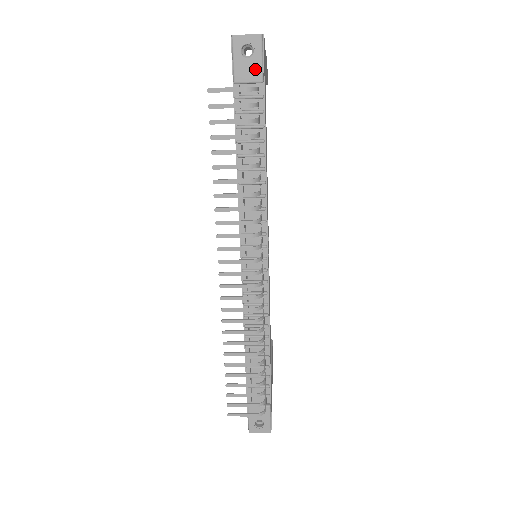
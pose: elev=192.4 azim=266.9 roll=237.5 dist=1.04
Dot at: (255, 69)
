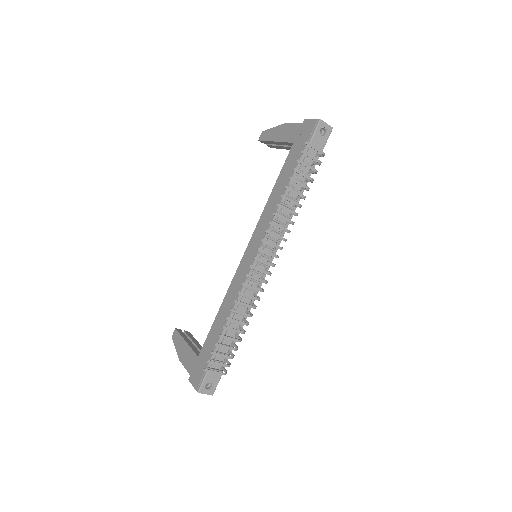
Dot at: (322, 144)
